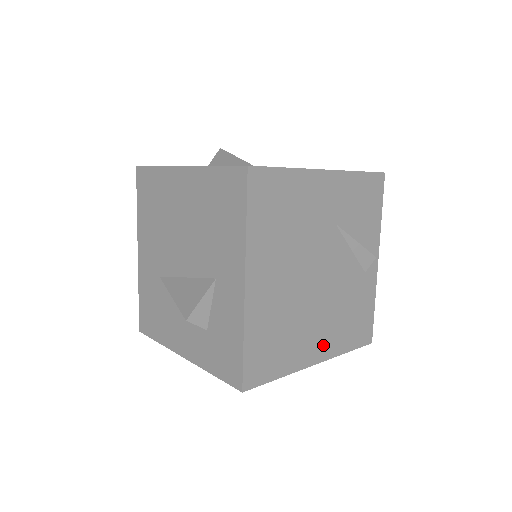
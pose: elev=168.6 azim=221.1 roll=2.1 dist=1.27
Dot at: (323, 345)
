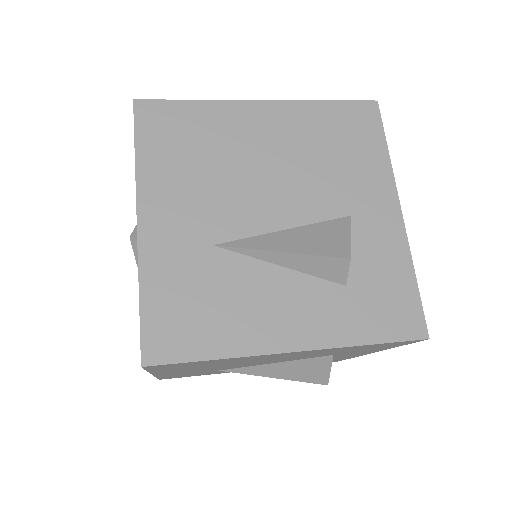
Dot at: occluded
